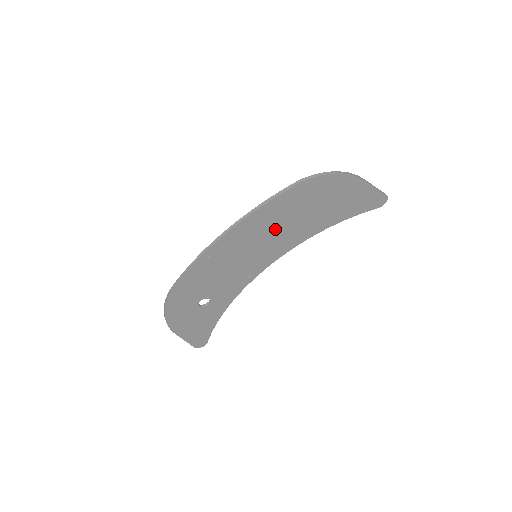
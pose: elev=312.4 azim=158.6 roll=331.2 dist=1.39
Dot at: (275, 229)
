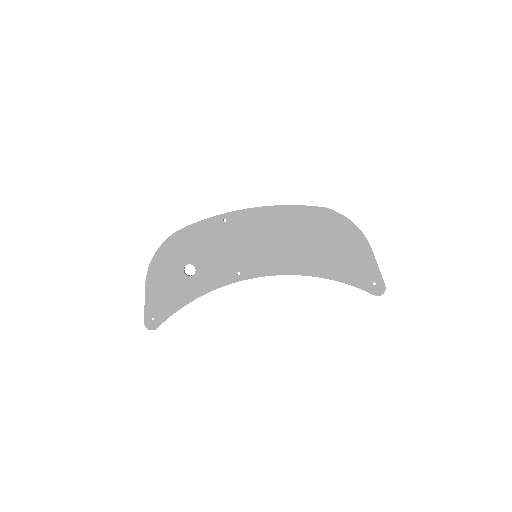
Dot at: (285, 238)
